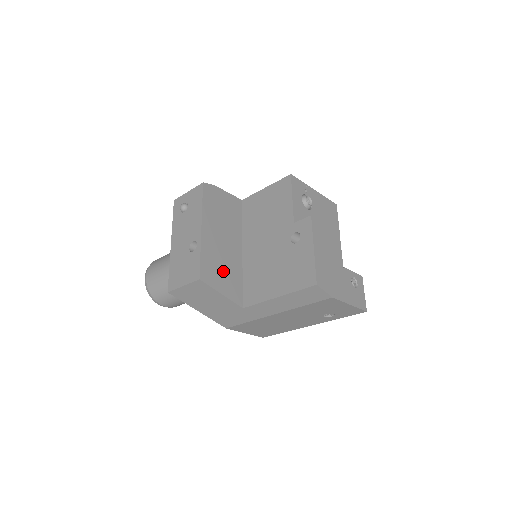
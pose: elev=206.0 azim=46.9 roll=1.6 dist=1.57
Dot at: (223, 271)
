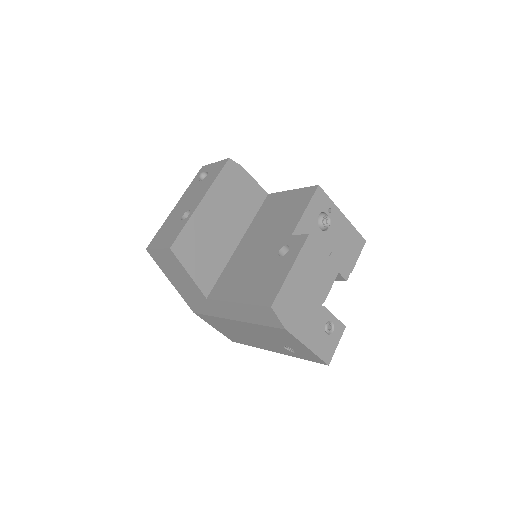
Dot at: (203, 253)
